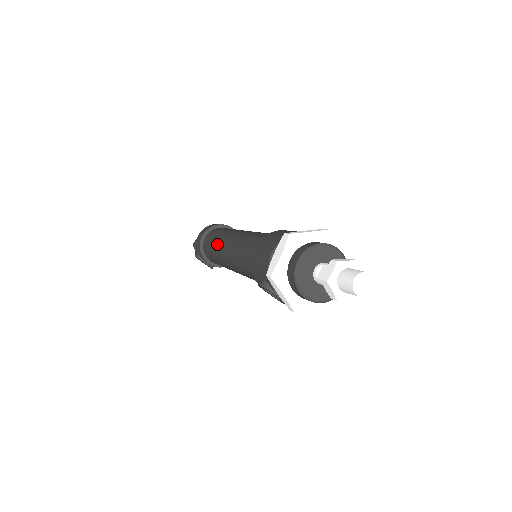
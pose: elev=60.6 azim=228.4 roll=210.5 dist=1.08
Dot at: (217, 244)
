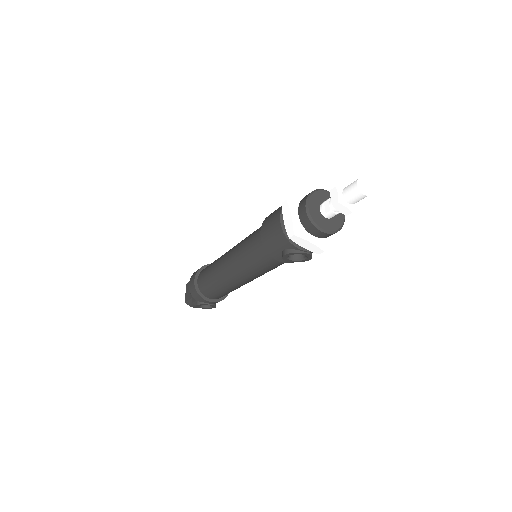
Dot at: (216, 274)
